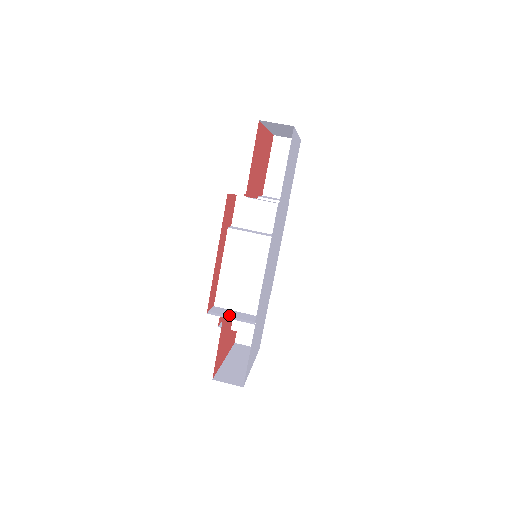
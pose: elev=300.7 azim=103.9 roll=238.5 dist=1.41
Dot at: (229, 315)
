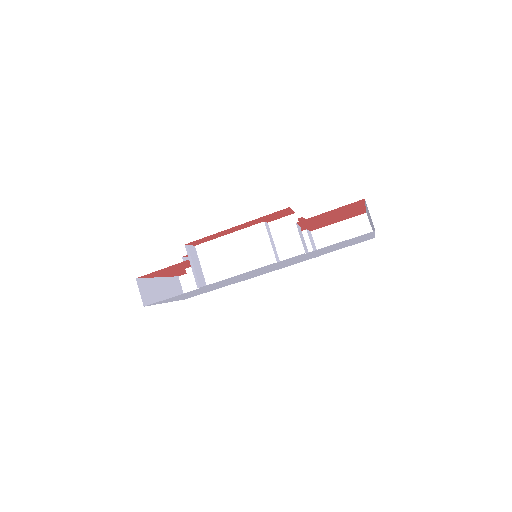
Dot at: (194, 263)
